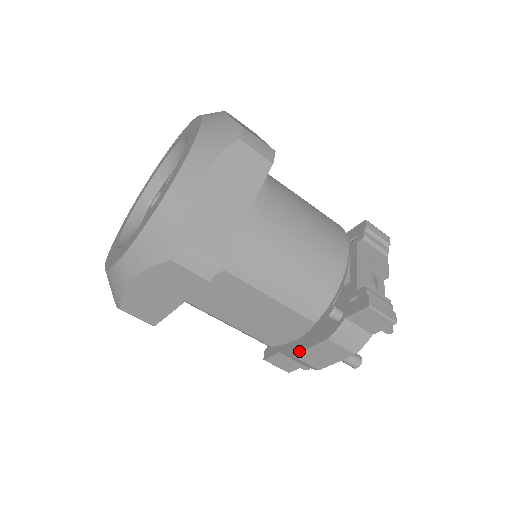
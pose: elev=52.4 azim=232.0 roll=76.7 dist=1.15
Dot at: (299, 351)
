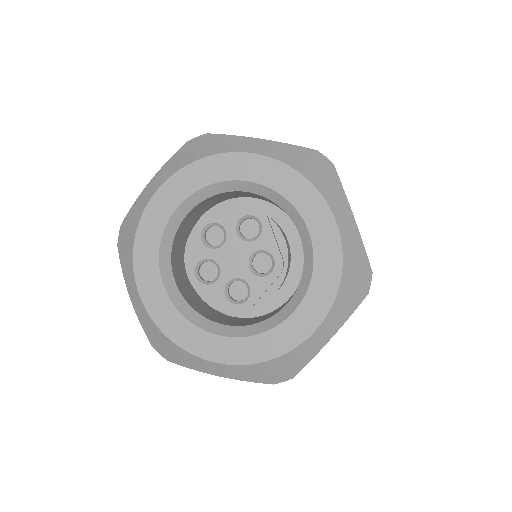
Dot at: occluded
